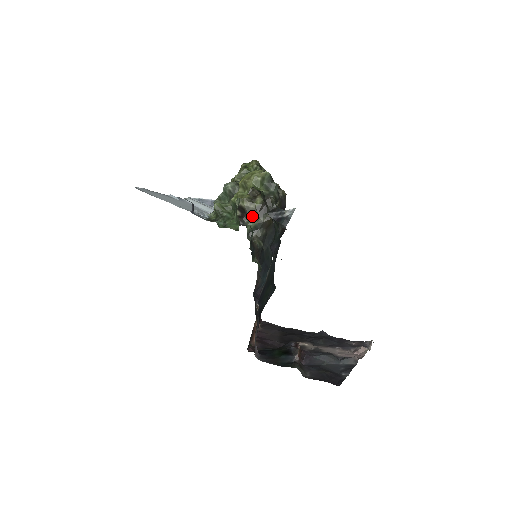
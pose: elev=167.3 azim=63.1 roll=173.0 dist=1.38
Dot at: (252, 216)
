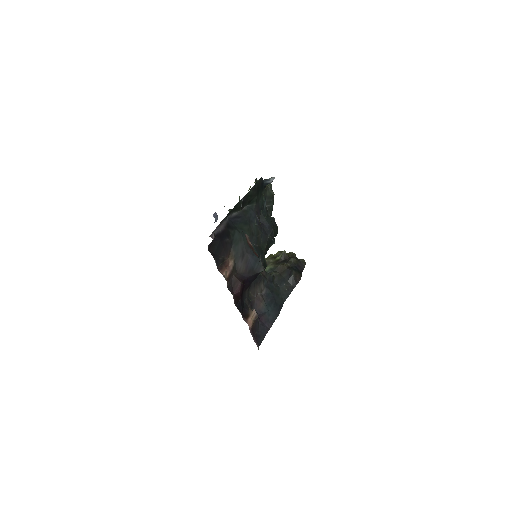
Dot at: (270, 265)
